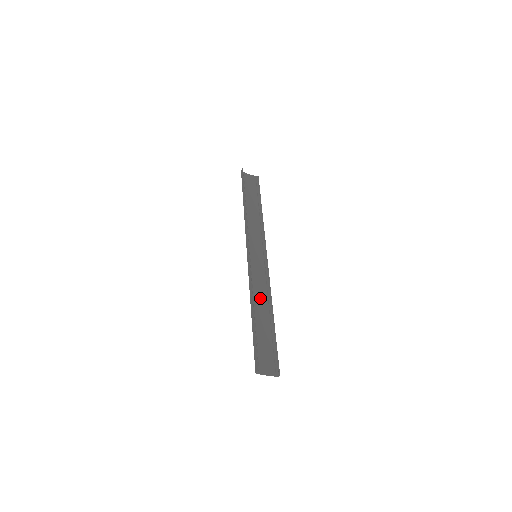
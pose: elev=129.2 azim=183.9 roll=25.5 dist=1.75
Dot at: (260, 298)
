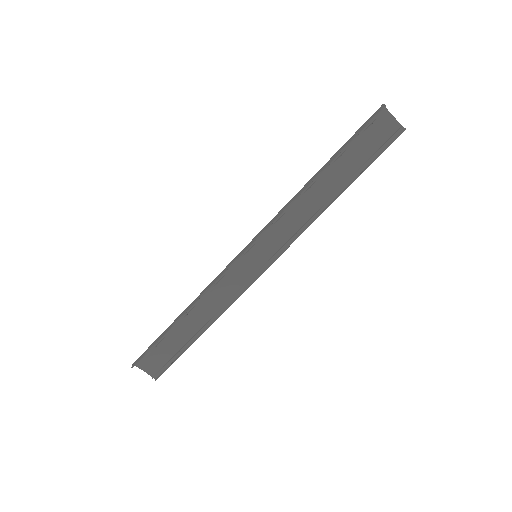
Dot at: (210, 304)
